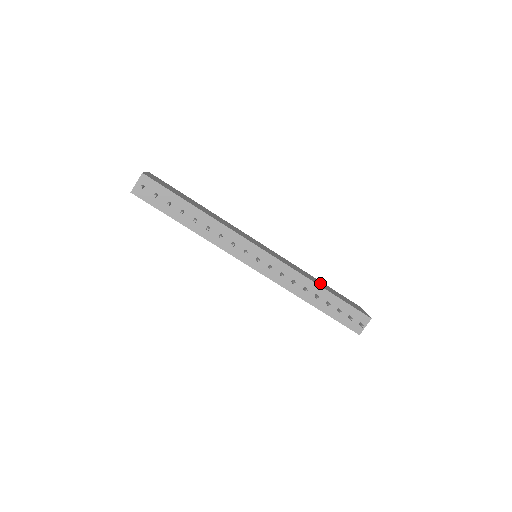
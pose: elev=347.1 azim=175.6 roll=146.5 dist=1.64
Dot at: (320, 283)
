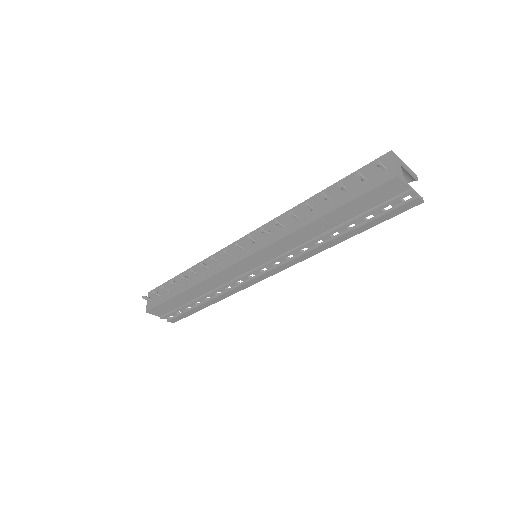
Dot at: occluded
